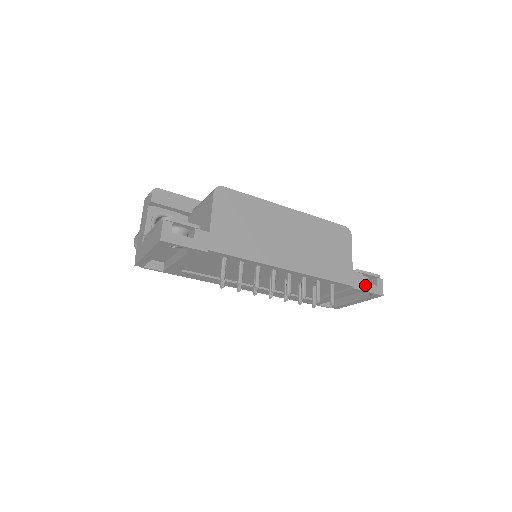
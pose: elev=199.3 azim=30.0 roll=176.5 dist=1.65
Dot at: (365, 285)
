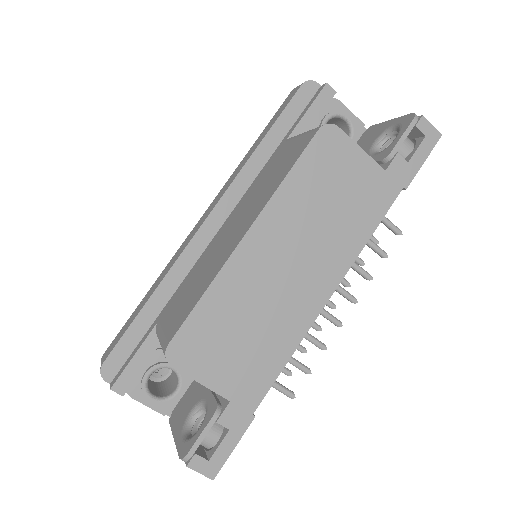
Dot at: (413, 161)
